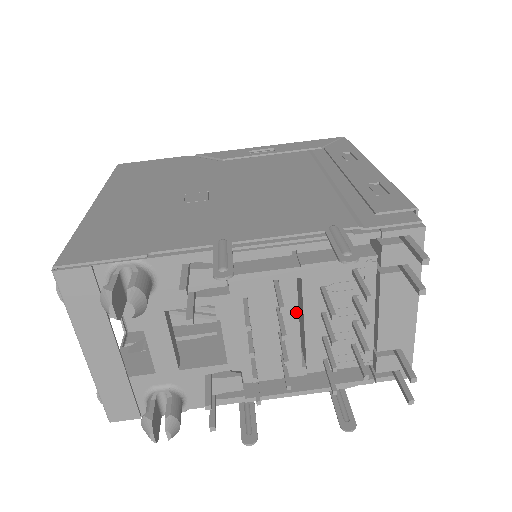
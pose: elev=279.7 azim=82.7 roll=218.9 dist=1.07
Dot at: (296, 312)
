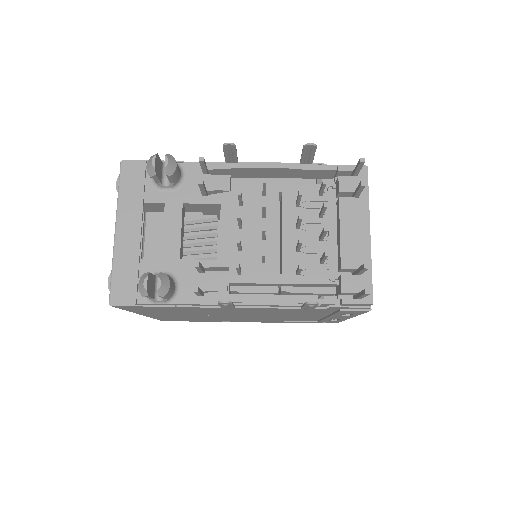
Dot at: (277, 220)
